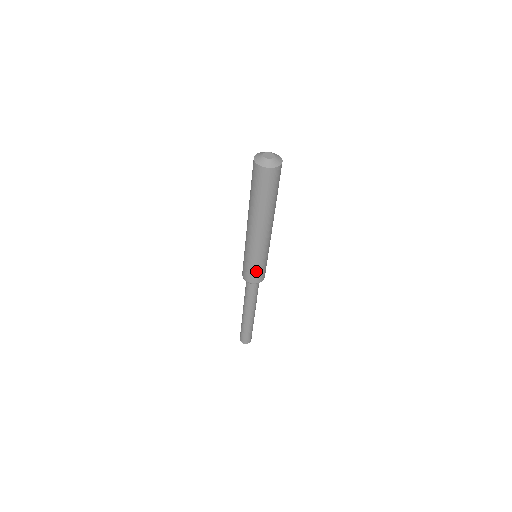
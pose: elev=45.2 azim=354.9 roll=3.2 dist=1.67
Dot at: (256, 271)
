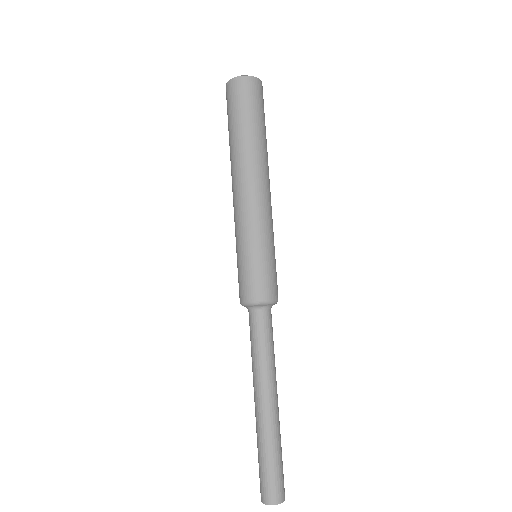
Dot at: (251, 270)
